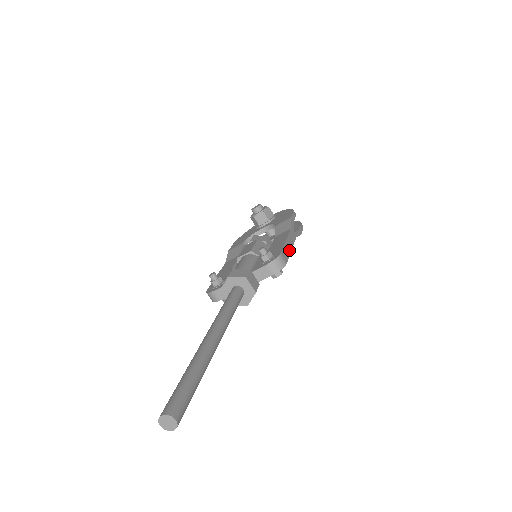
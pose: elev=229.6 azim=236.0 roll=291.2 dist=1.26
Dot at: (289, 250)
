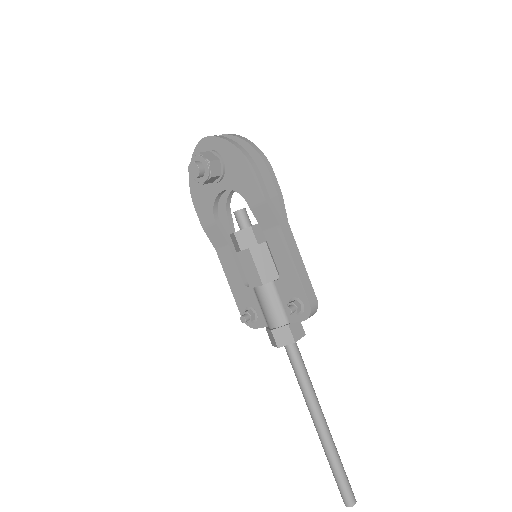
Dot at: (304, 272)
